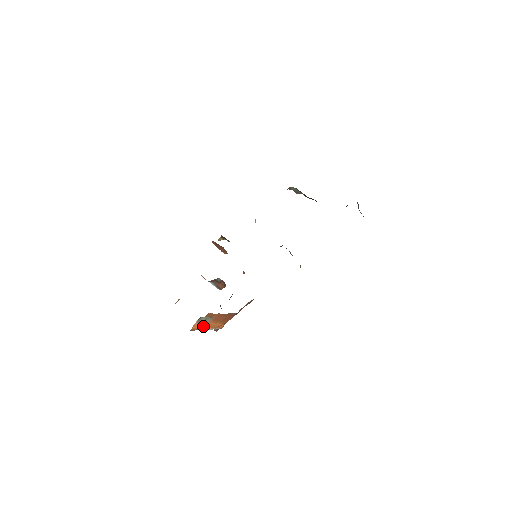
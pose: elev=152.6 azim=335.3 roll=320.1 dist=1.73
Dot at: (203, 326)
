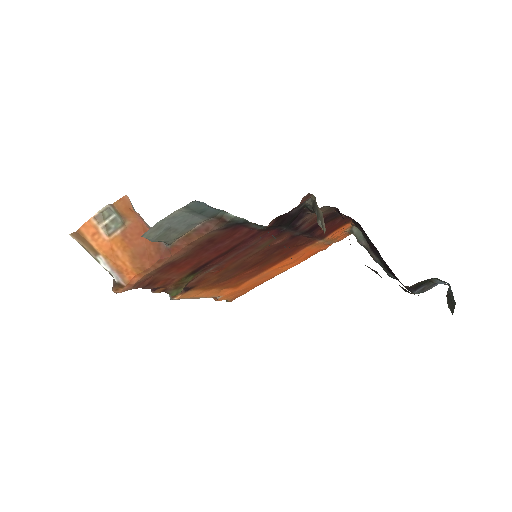
Dot at: (100, 242)
